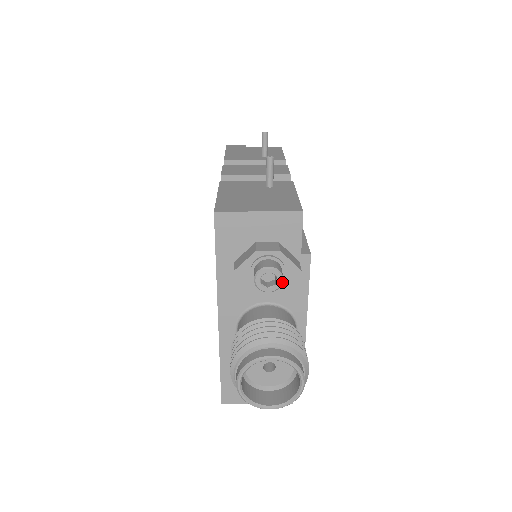
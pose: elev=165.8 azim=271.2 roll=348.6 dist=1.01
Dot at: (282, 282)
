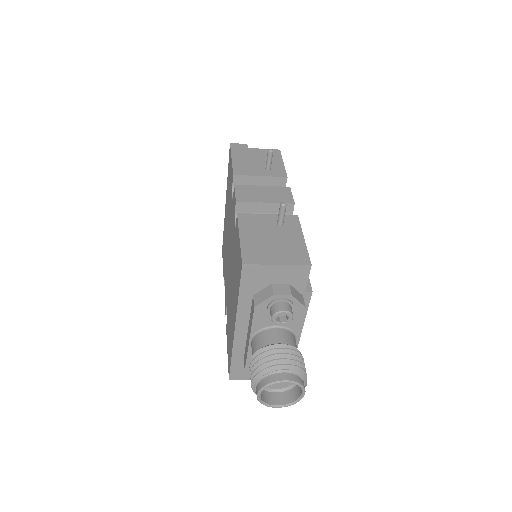
Dot at: occluded
